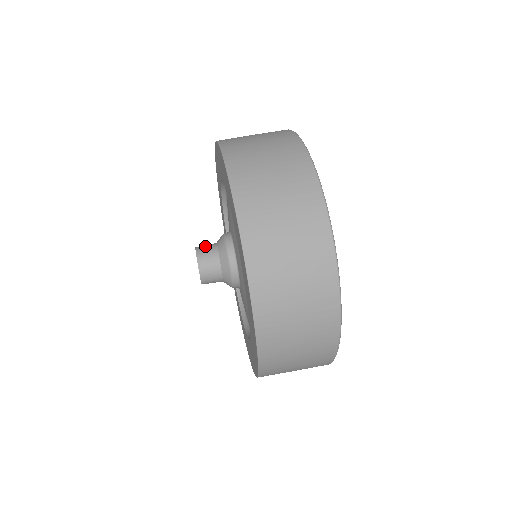
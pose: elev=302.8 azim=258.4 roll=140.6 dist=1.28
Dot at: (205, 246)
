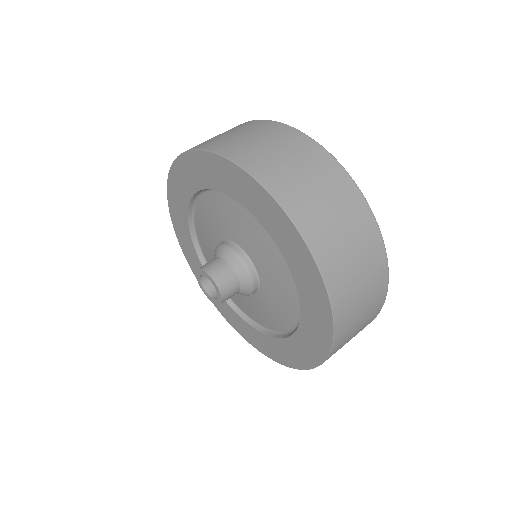
Dot at: (208, 263)
